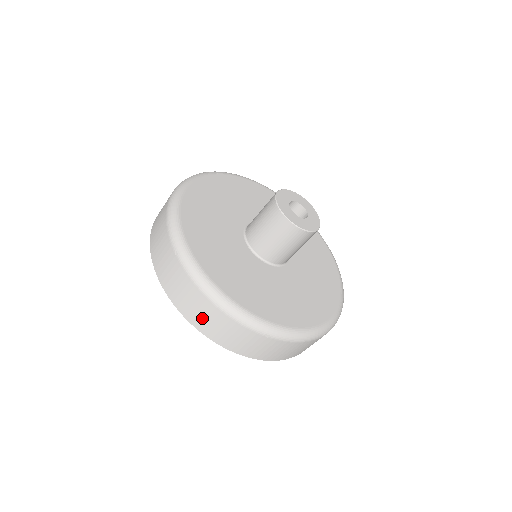
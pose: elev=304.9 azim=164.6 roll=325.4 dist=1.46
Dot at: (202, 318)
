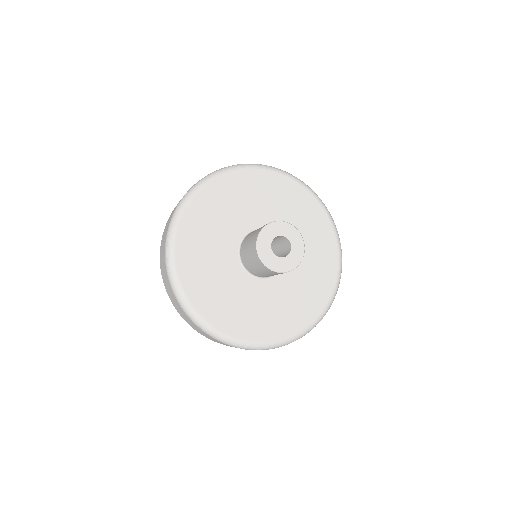
Dot at: occluded
